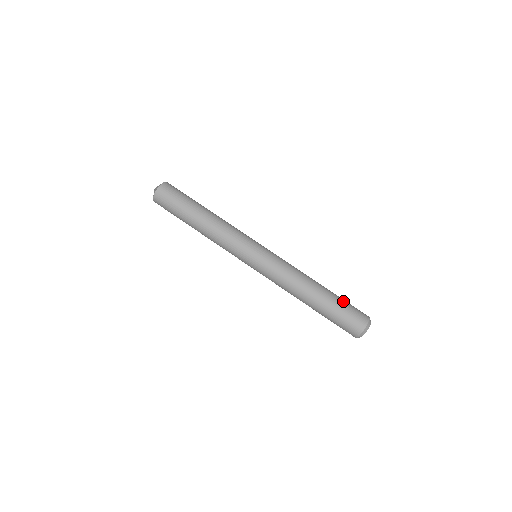
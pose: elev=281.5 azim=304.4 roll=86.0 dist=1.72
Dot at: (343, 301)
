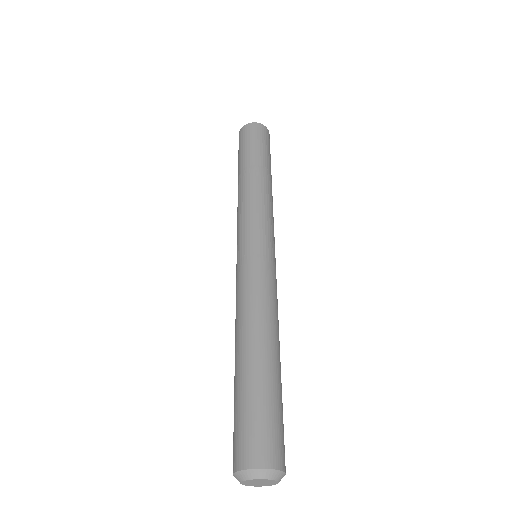
Dot at: (281, 404)
